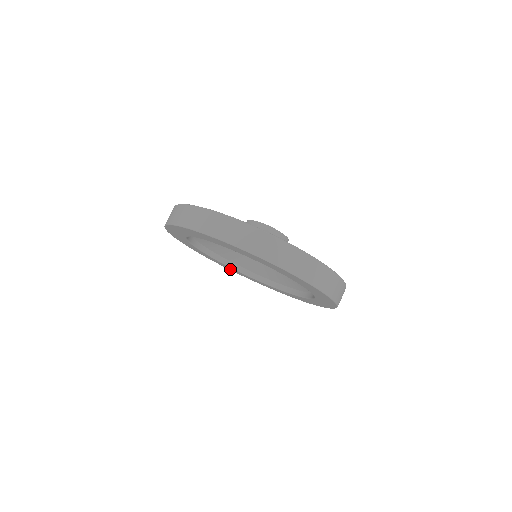
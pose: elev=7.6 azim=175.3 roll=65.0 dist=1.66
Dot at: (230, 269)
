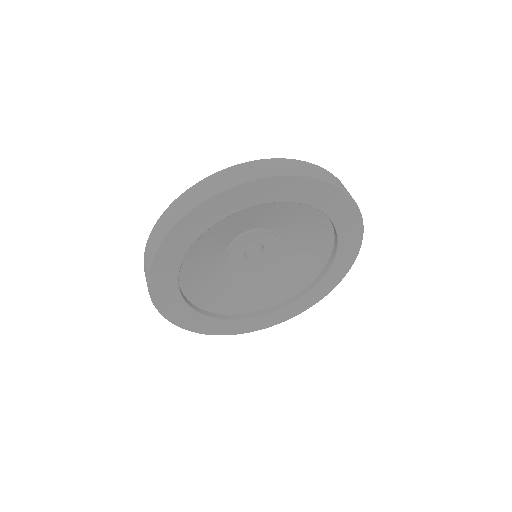
Dot at: (192, 326)
